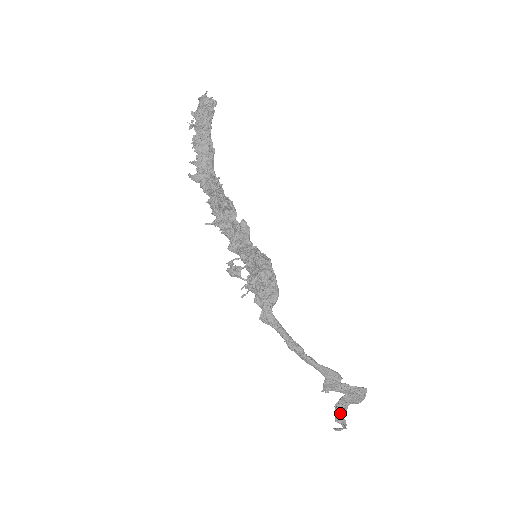
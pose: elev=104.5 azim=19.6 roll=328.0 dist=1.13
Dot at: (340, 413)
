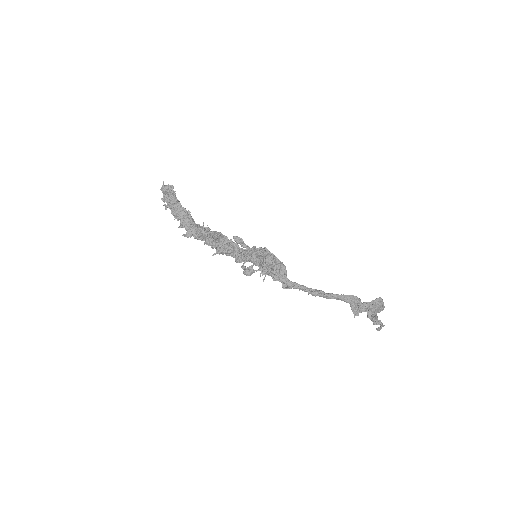
Dot at: (373, 317)
